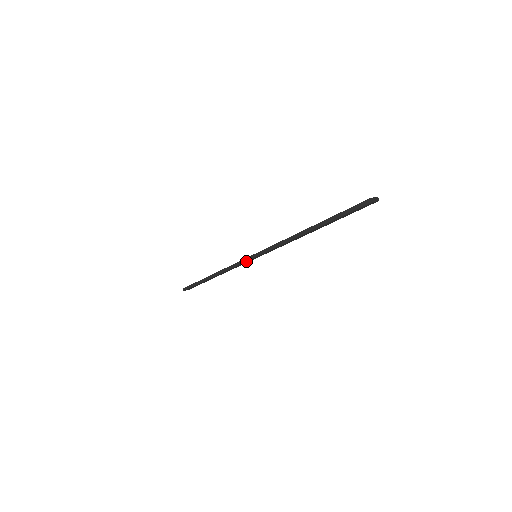
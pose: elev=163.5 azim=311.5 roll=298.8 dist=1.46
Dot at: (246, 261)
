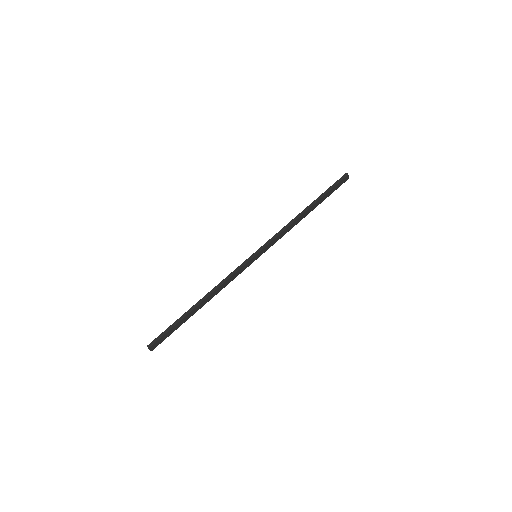
Dot at: (248, 260)
